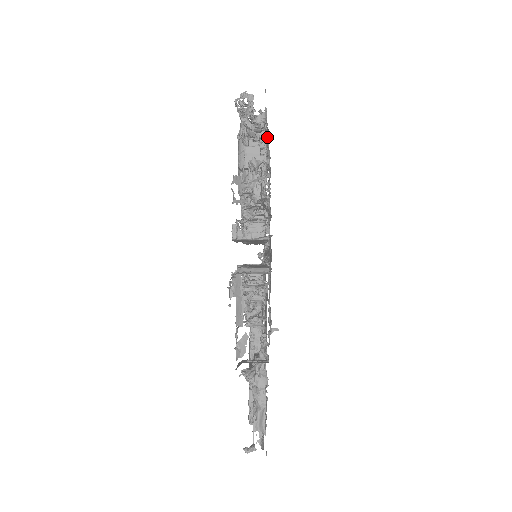
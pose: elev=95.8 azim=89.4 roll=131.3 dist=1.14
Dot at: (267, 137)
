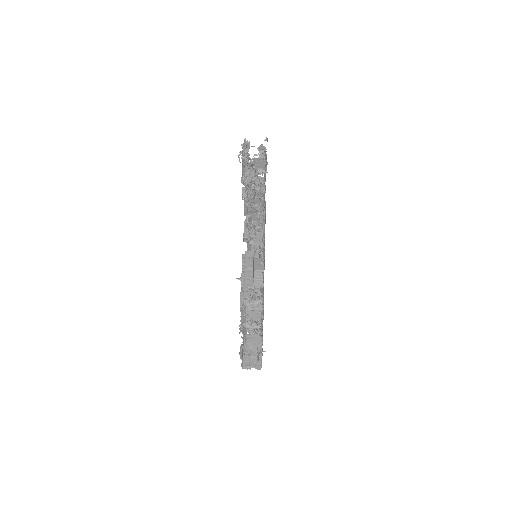
Dot at: occluded
